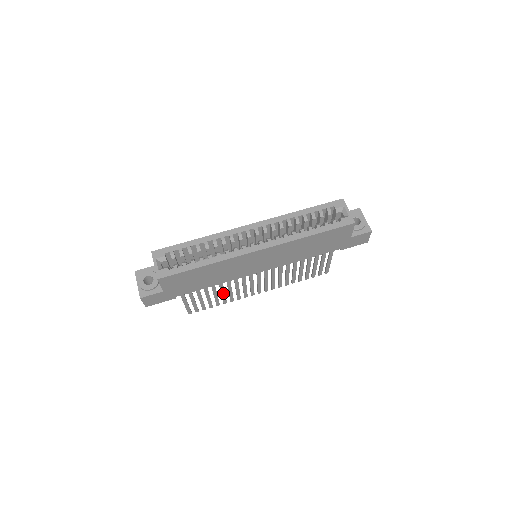
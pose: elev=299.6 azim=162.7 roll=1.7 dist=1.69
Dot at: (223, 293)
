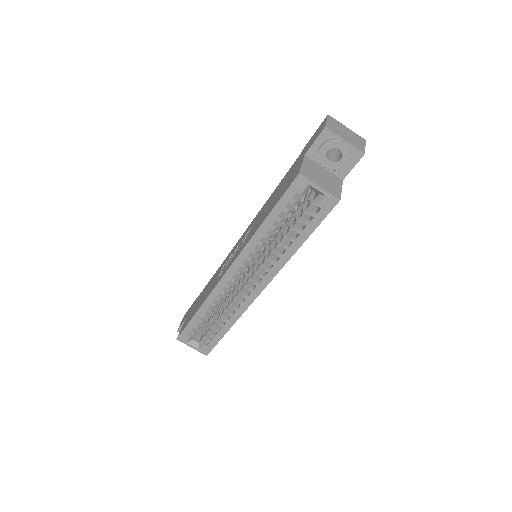
Dot at: occluded
